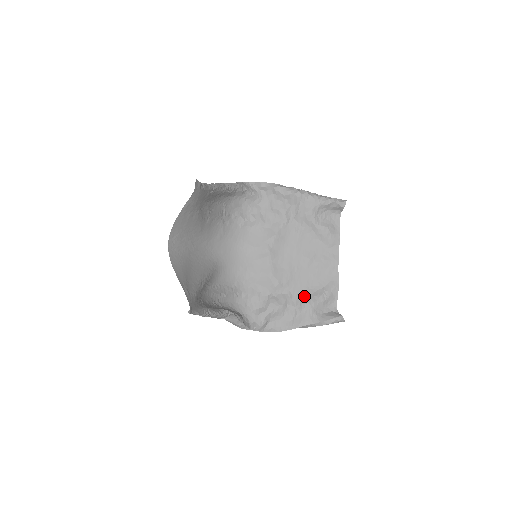
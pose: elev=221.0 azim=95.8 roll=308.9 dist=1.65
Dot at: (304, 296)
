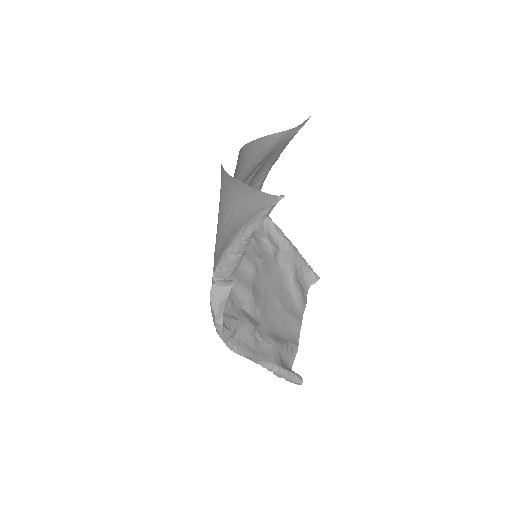
Dot at: (271, 334)
